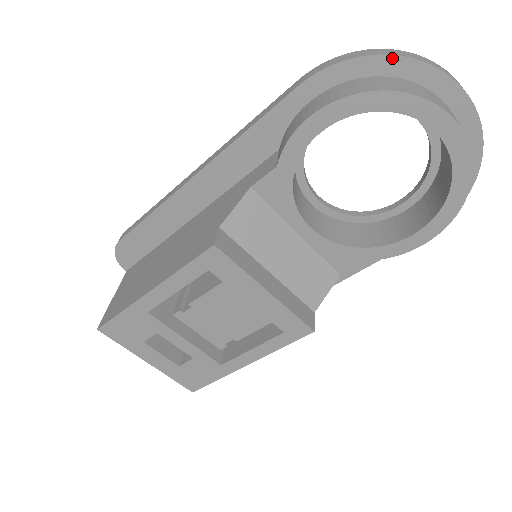
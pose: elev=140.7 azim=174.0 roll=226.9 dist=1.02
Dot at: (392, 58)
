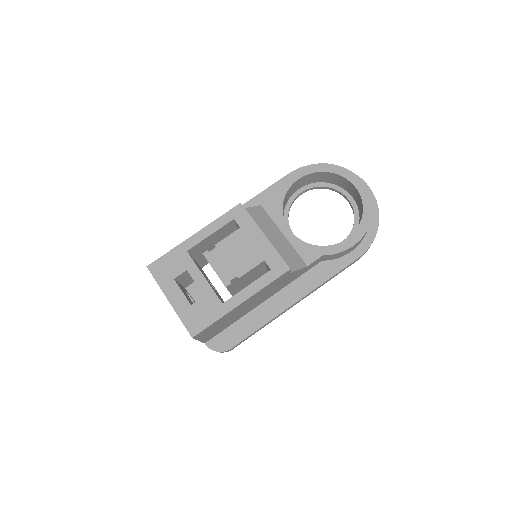
Dot at: occluded
